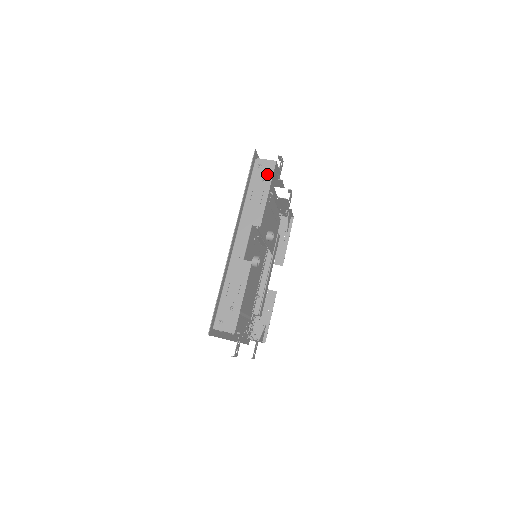
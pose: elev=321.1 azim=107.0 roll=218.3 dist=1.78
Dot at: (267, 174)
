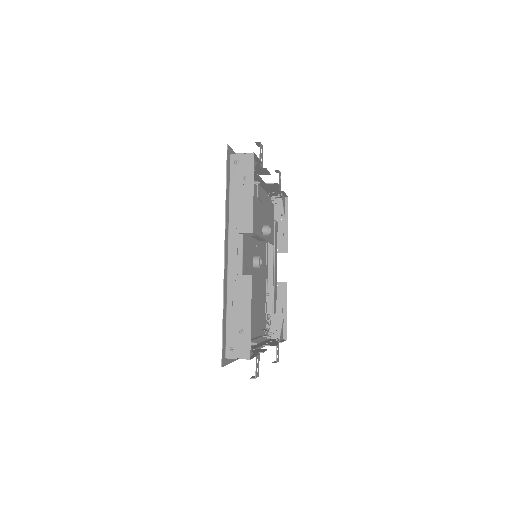
Dot at: (247, 170)
